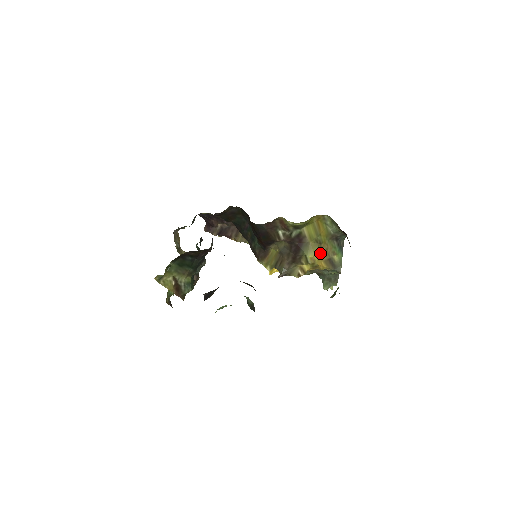
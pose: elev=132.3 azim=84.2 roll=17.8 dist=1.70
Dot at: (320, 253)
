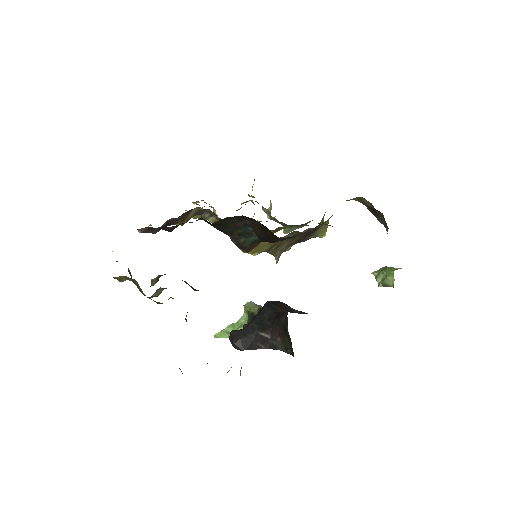
Dot at: occluded
